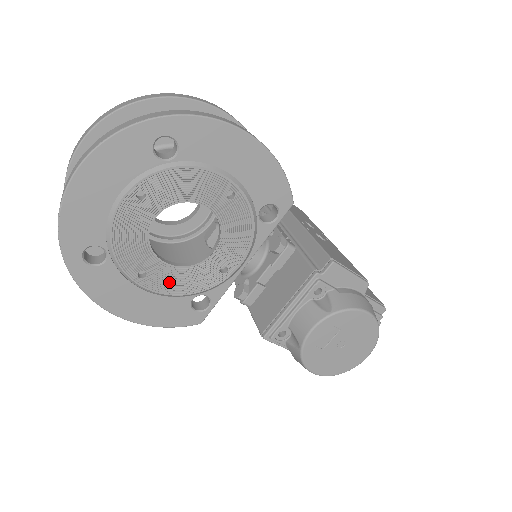
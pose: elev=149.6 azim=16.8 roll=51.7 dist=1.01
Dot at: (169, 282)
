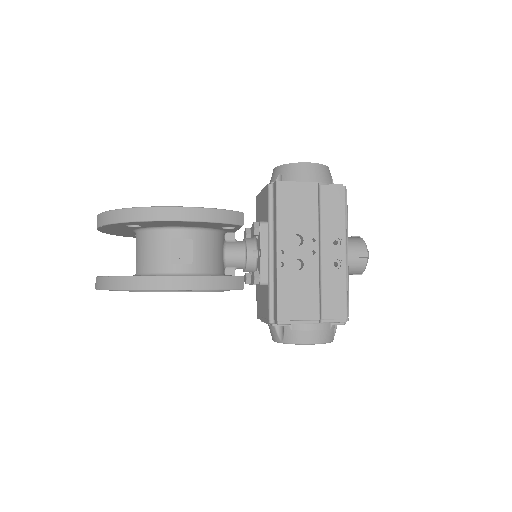
Dot at: occluded
